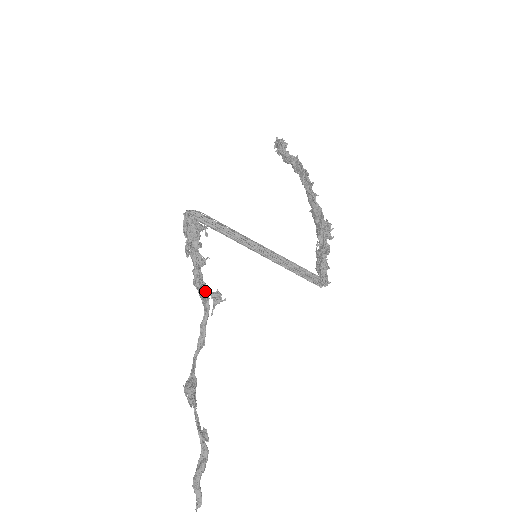
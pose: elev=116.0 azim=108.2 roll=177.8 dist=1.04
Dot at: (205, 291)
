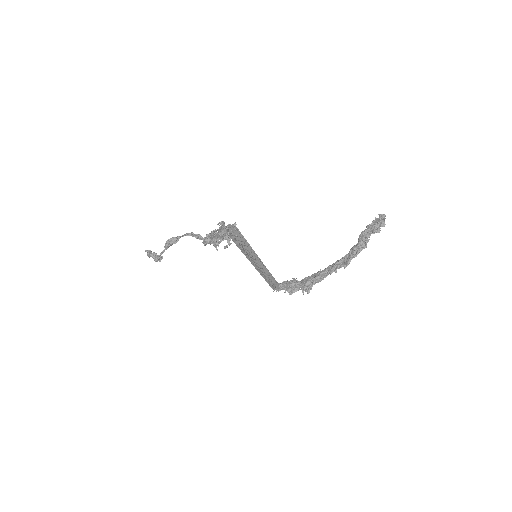
Dot at: occluded
